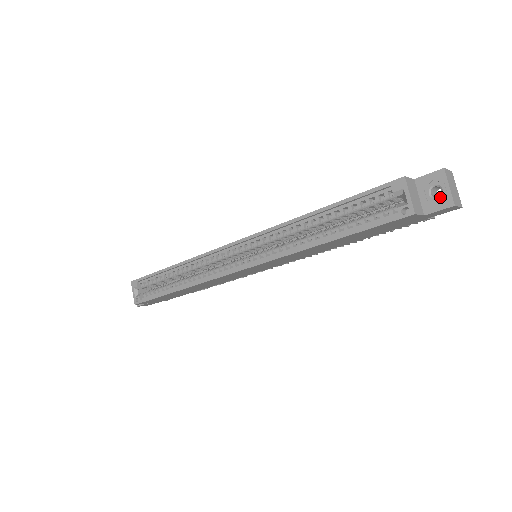
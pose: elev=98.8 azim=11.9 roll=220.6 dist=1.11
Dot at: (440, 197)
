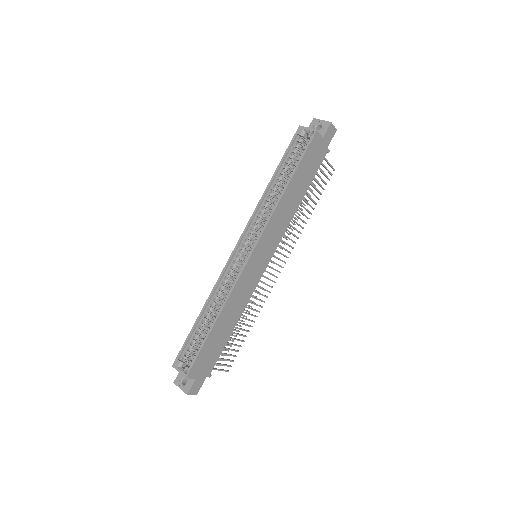
Dot at: (322, 126)
